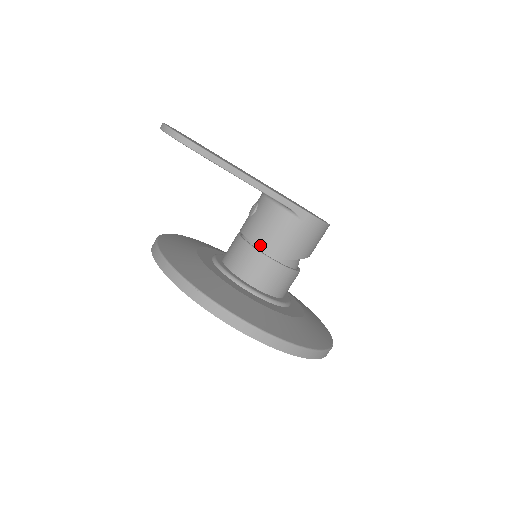
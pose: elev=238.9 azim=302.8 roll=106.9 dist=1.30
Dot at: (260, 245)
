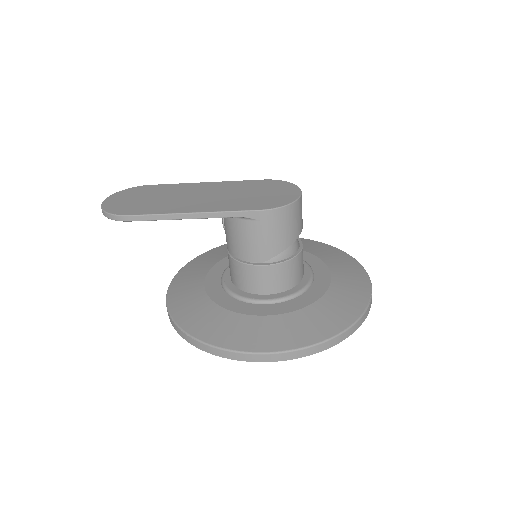
Dot at: (240, 258)
